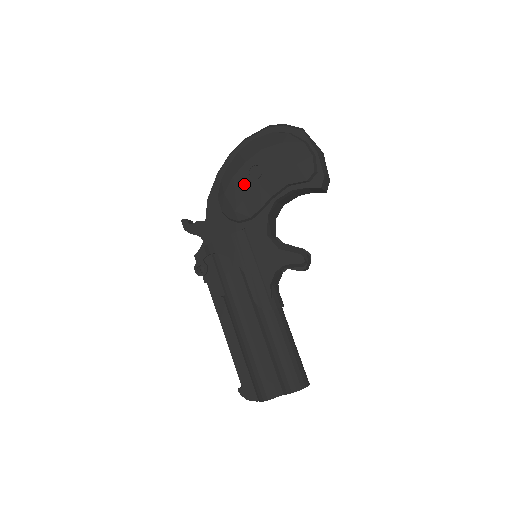
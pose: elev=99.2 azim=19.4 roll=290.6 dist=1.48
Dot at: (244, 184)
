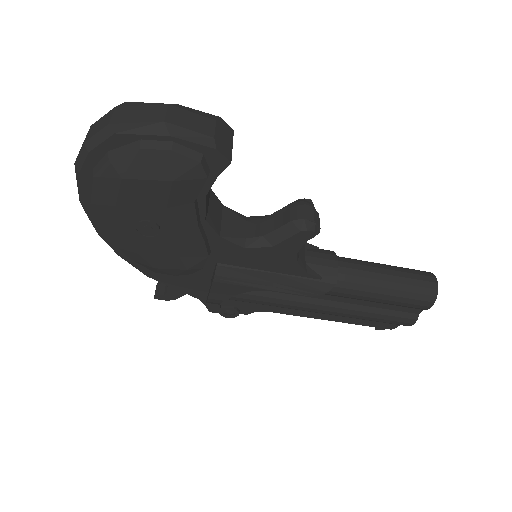
Dot at: (156, 247)
